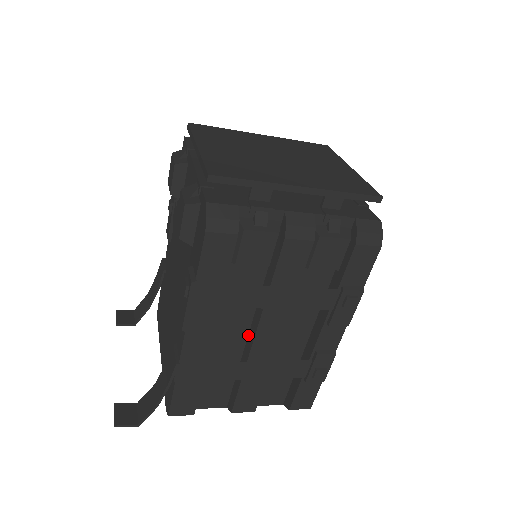
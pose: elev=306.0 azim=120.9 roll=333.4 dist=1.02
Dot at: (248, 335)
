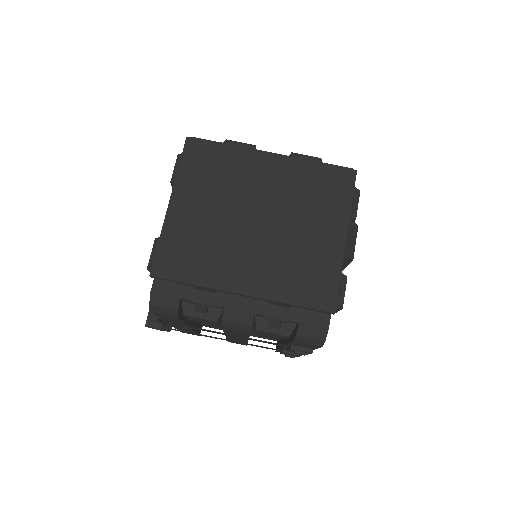
Dot at: occluded
